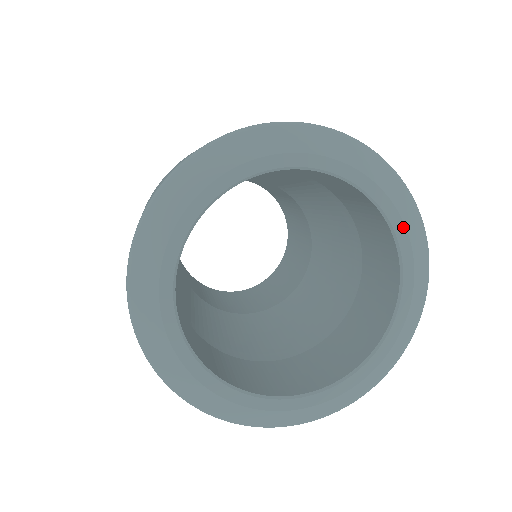
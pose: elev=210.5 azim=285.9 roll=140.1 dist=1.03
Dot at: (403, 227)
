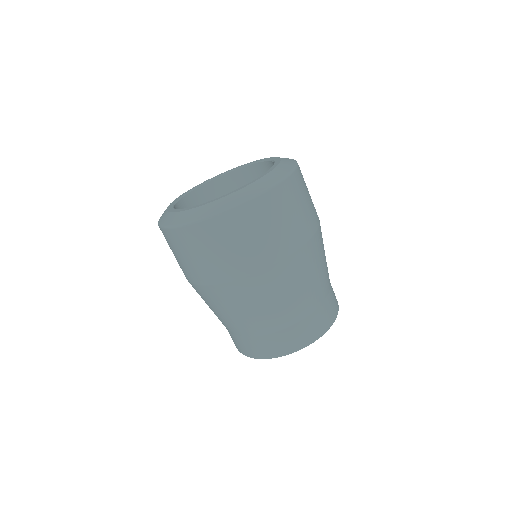
Dot at: occluded
